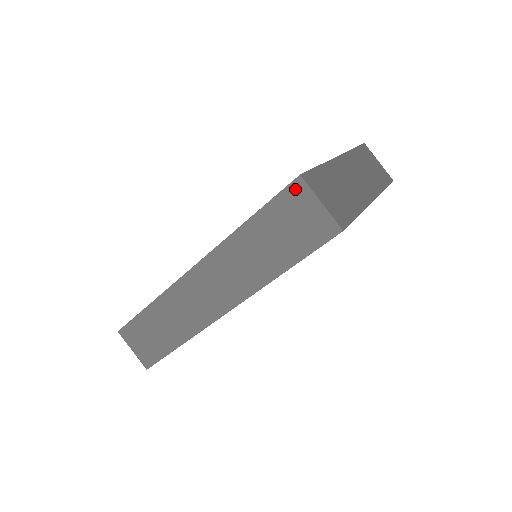
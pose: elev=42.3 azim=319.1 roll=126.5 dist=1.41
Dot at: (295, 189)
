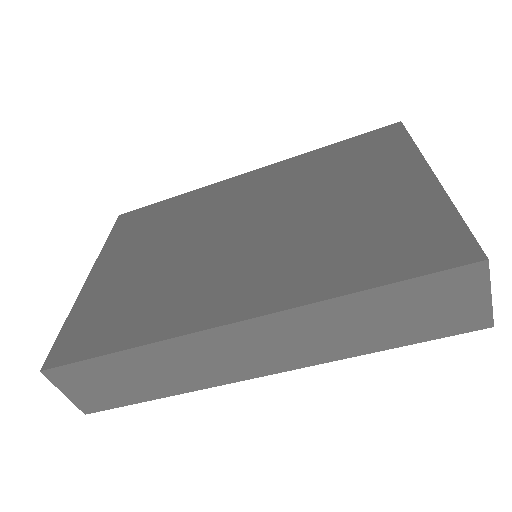
Dot at: (469, 273)
